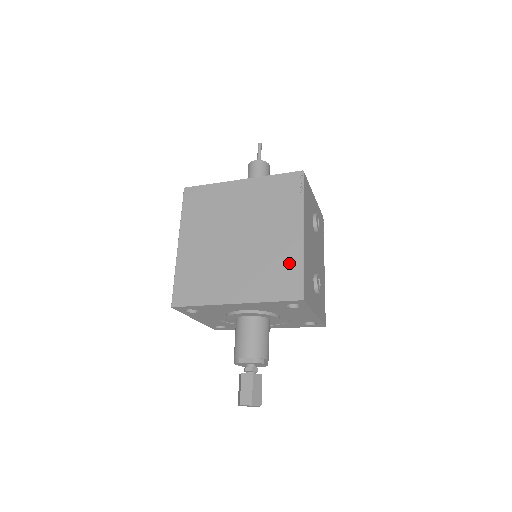
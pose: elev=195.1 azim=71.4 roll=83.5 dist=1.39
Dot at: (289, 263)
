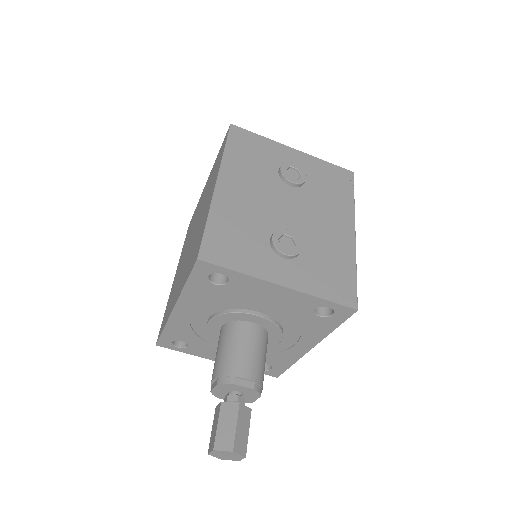
Dot at: (202, 227)
